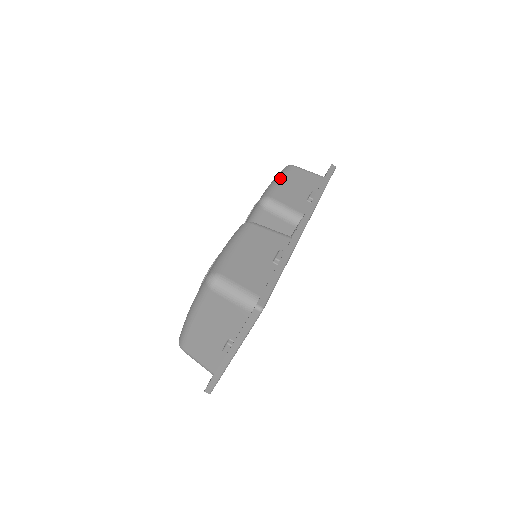
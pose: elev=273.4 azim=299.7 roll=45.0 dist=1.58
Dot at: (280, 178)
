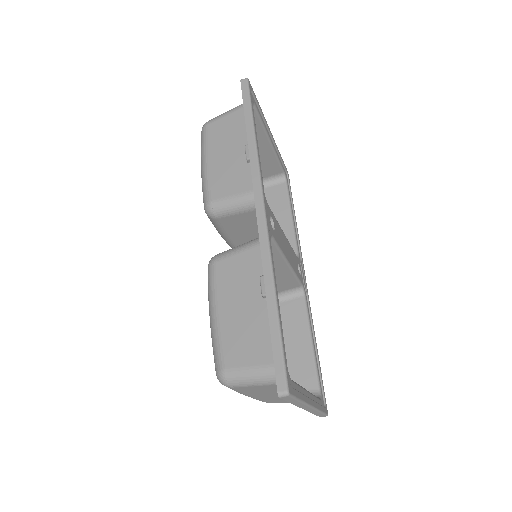
Dot at: (204, 160)
